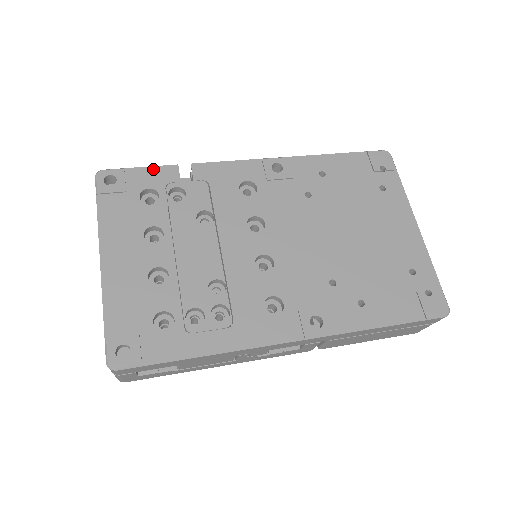
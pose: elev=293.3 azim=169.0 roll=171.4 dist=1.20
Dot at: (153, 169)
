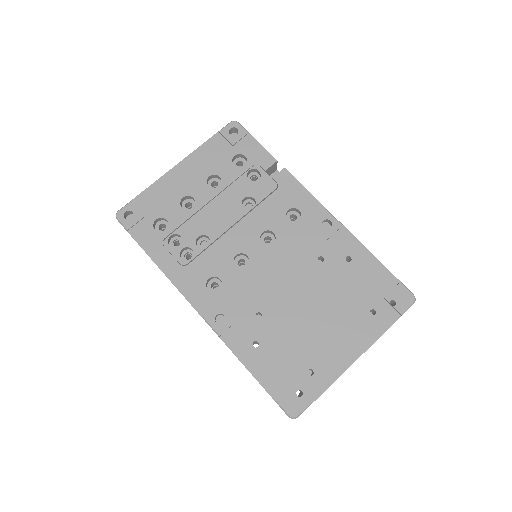
Dot at: (262, 149)
